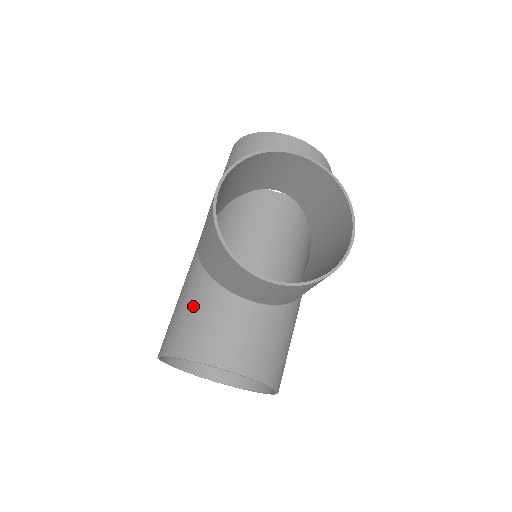
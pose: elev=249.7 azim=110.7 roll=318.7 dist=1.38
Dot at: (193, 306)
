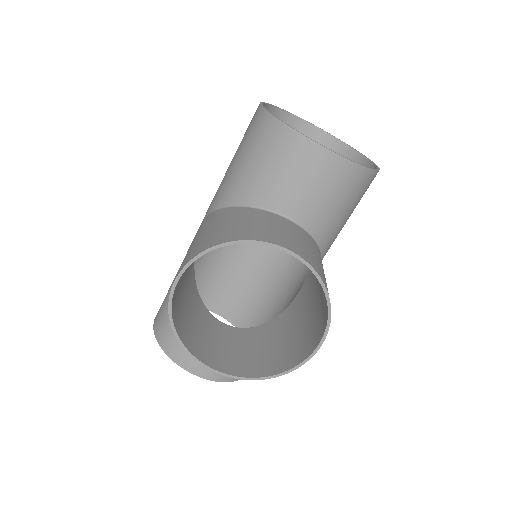
Dot at: occluded
